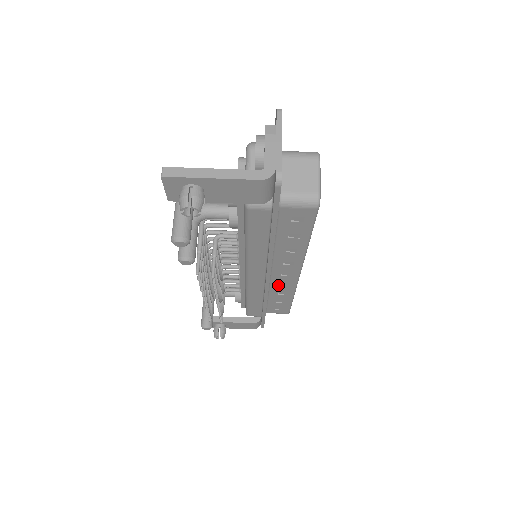
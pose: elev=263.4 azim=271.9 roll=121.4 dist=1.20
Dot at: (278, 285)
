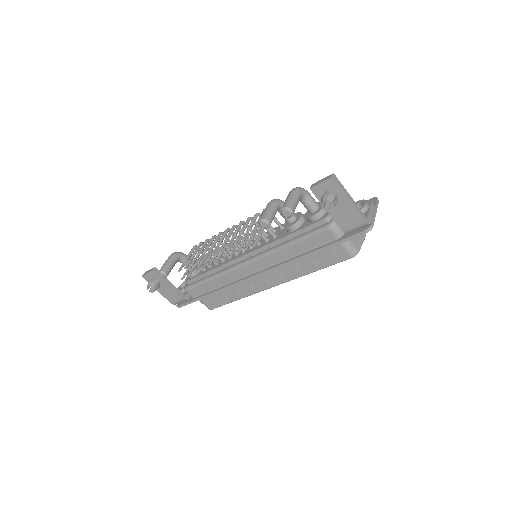
Dot at: (247, 284)
